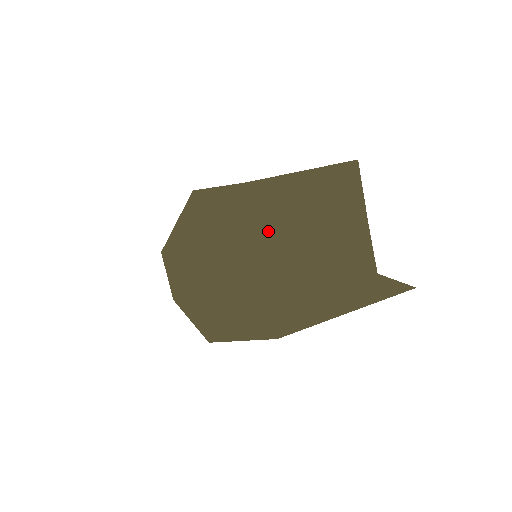
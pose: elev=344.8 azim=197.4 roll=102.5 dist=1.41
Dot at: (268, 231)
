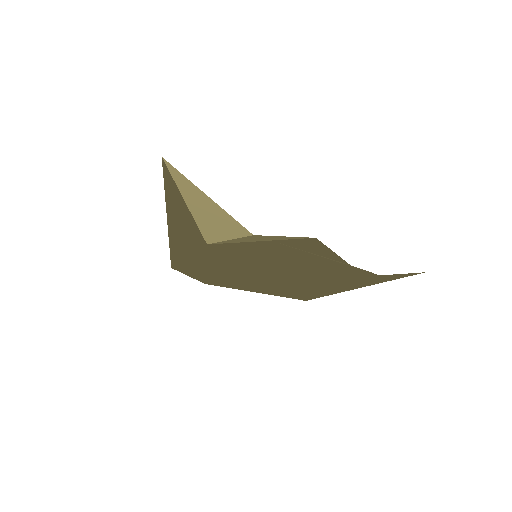
Dot at: occluded
